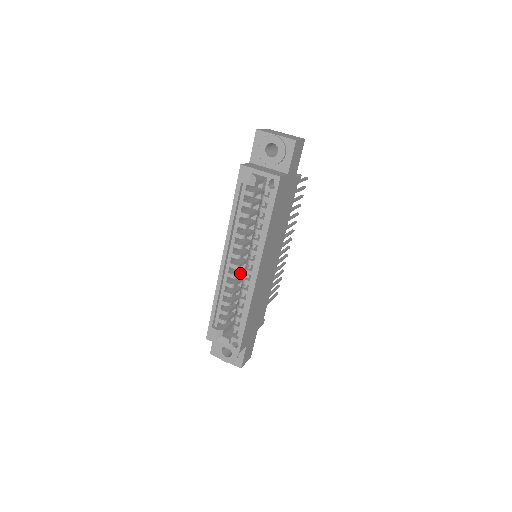
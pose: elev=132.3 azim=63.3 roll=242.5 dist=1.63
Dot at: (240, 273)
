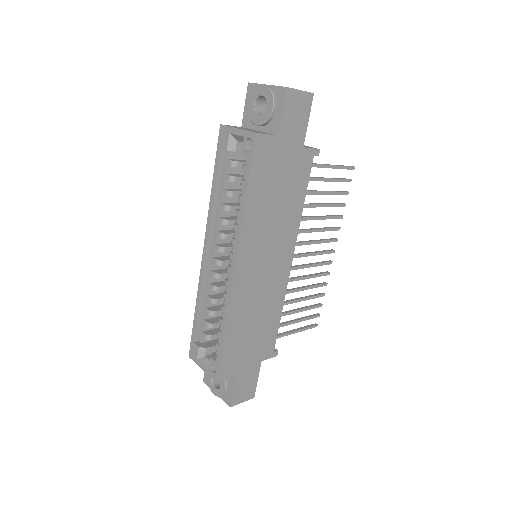
Dot at: occluded
